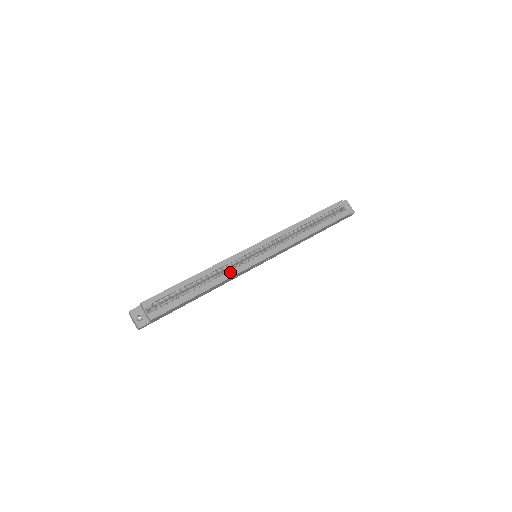
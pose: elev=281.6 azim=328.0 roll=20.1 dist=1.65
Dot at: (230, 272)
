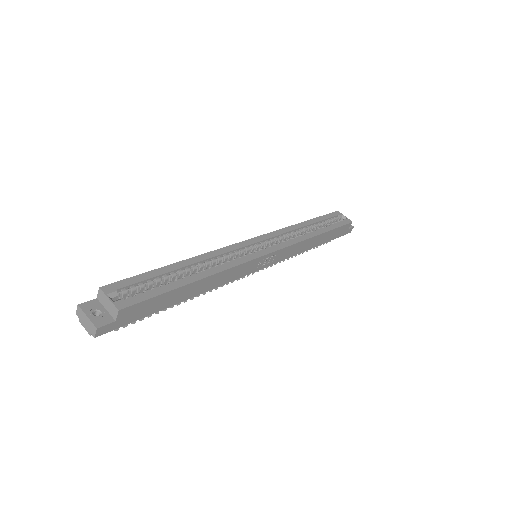
Dot at: (229, 262)
